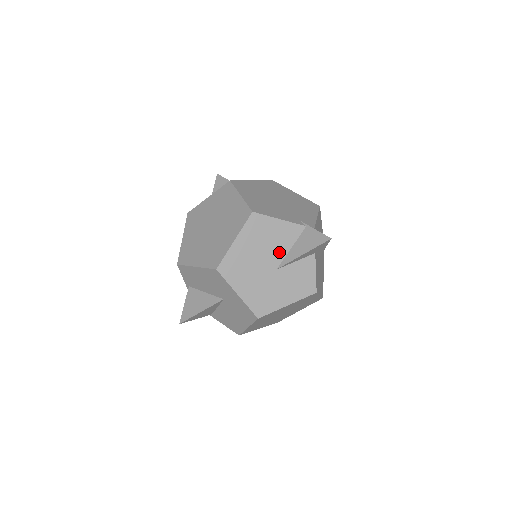
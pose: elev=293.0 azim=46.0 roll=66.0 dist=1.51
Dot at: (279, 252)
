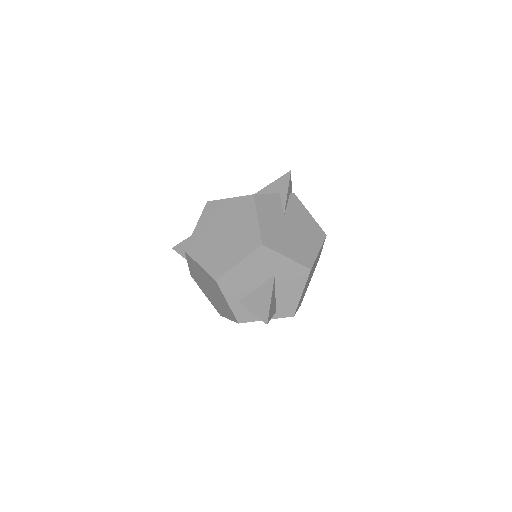
Dot at: occluded
